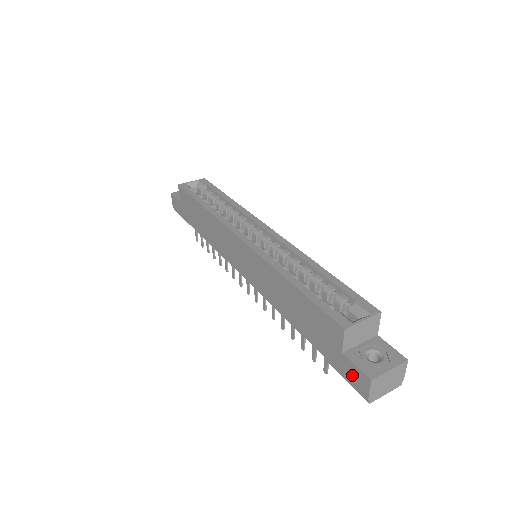
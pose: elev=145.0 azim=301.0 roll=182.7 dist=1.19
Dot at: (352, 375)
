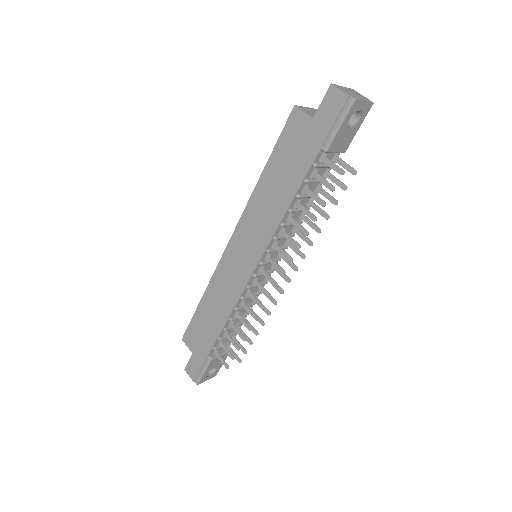
Dot at: (330, 111)
